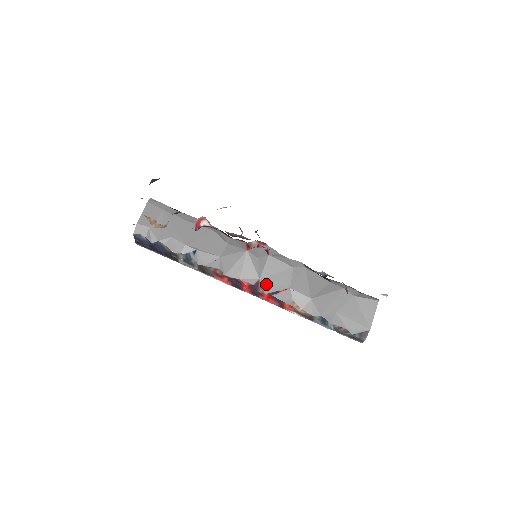
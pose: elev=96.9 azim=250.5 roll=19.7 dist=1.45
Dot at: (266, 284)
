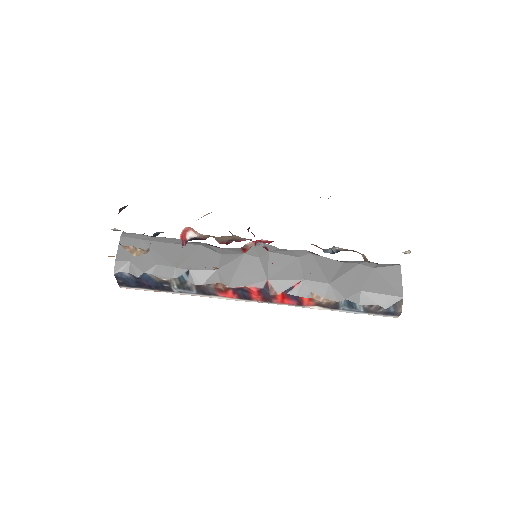
Dot at: (276, 283)
